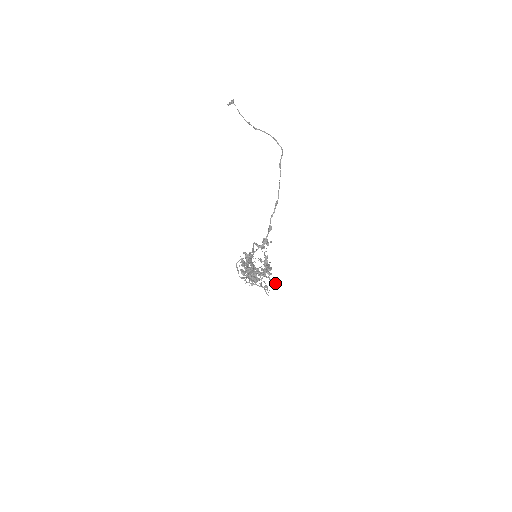
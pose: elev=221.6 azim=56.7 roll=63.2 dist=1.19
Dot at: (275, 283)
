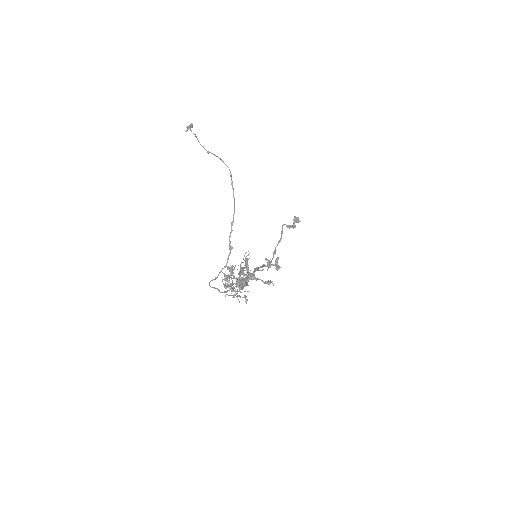
Dot at: (269, 283)
